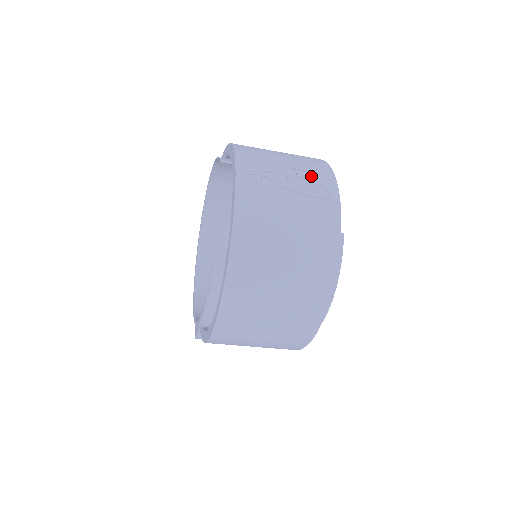
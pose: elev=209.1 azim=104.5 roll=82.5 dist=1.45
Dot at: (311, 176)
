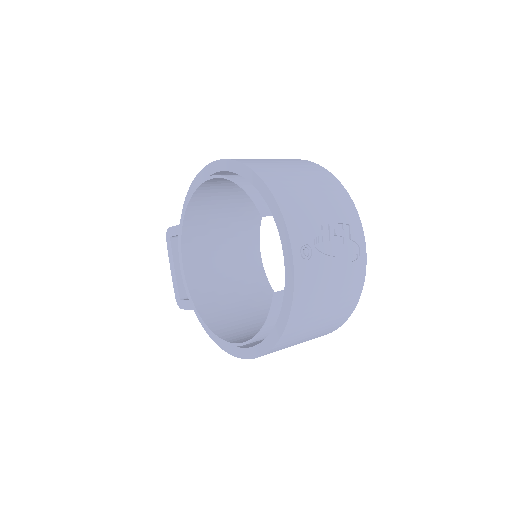
Dot at: (345, 228)
